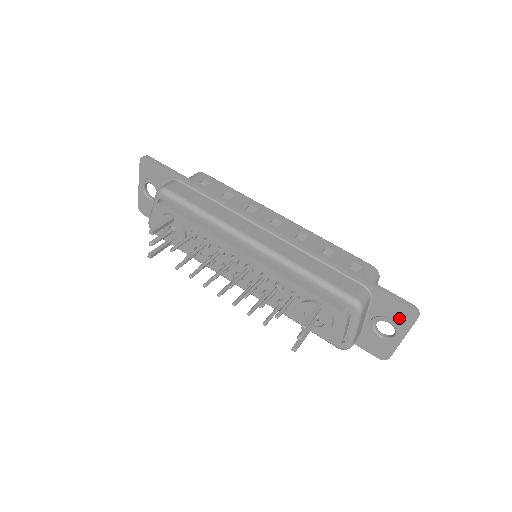
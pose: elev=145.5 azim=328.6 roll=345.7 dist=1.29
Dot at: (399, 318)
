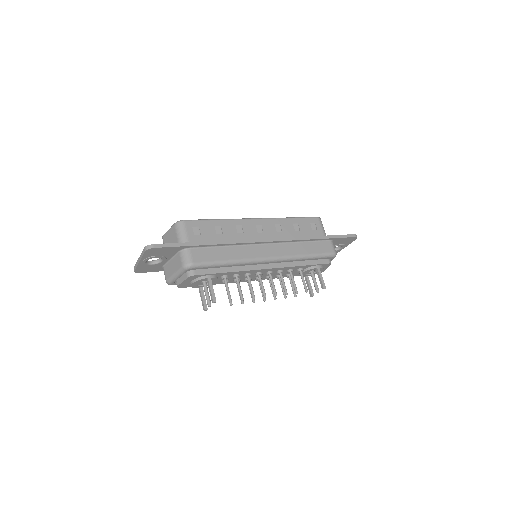
Dot at: (346, 242)
